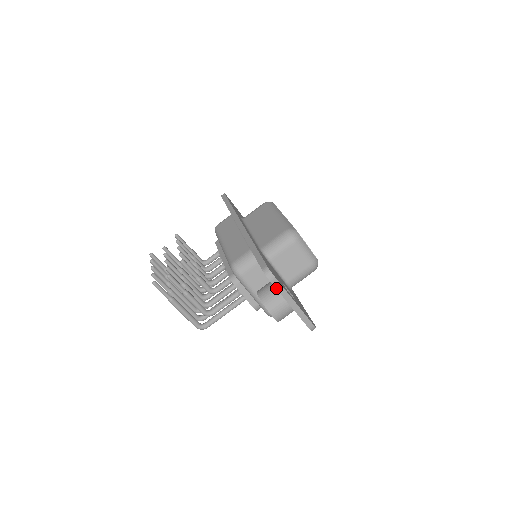
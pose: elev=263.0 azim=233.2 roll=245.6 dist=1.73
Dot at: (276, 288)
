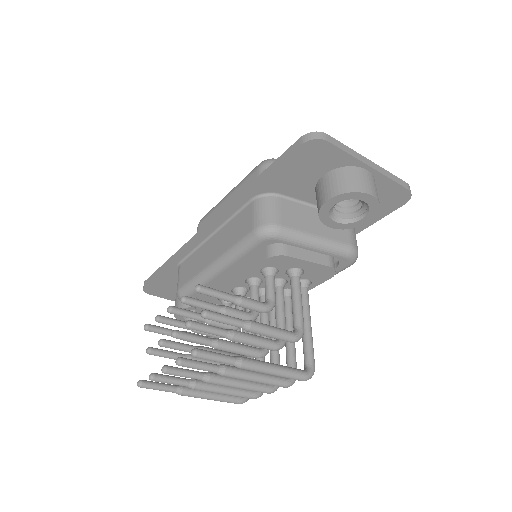
Dot at: (339, 148)
